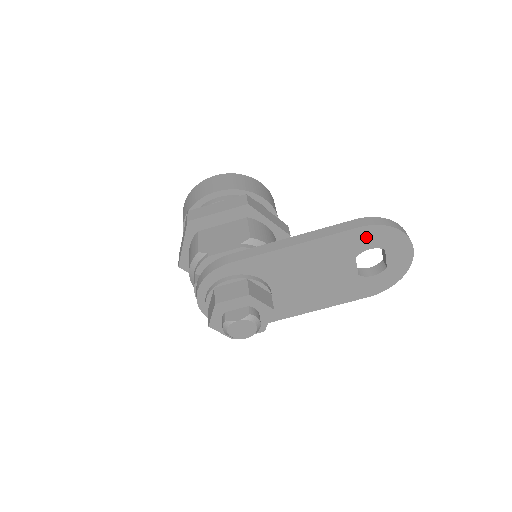
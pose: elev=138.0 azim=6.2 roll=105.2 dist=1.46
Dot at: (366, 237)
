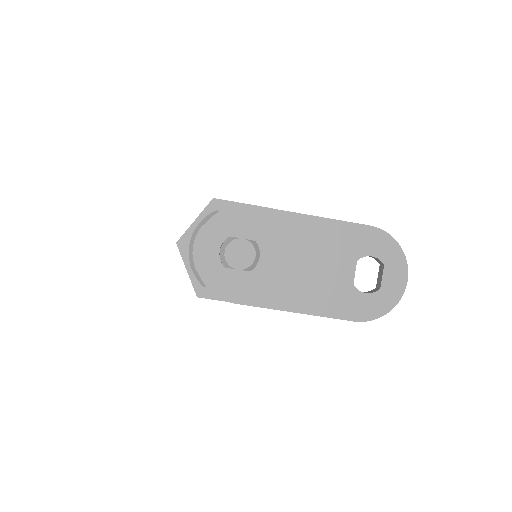
Dot at: (373, 240)
